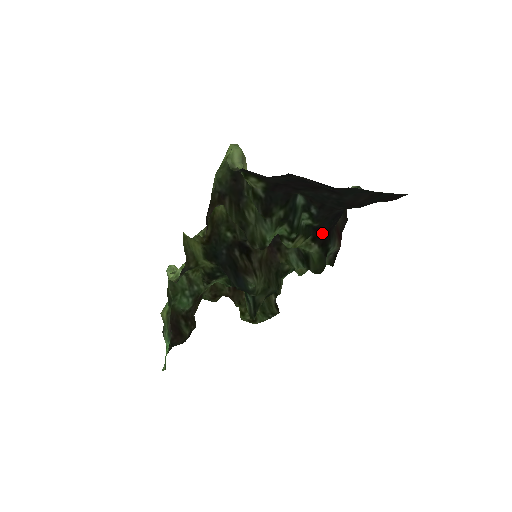
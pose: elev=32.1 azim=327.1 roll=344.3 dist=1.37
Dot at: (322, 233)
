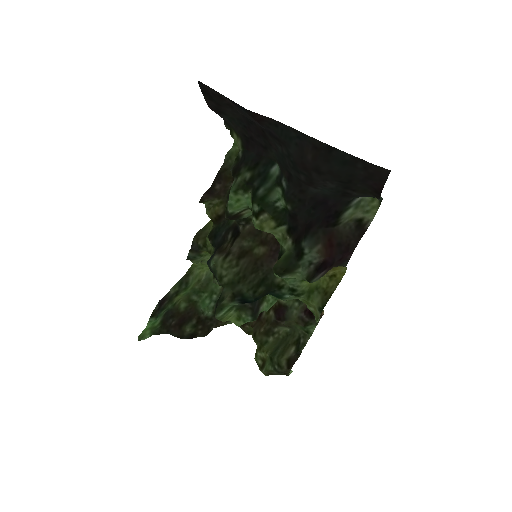
Dot at: (299, 225)
